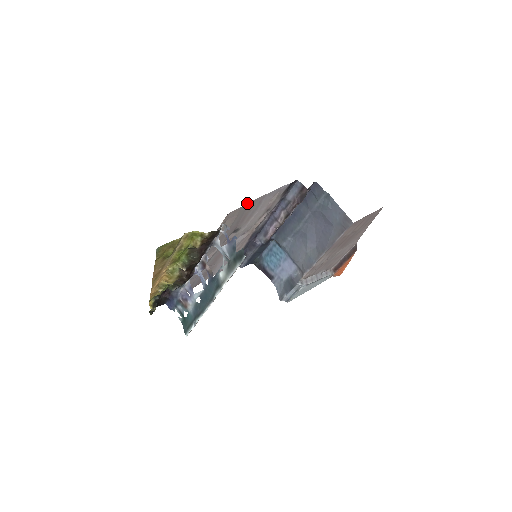
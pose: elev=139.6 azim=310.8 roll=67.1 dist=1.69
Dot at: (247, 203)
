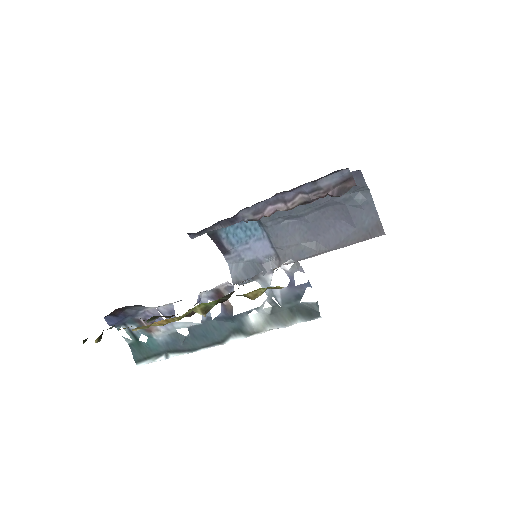
Dot at: occluded
